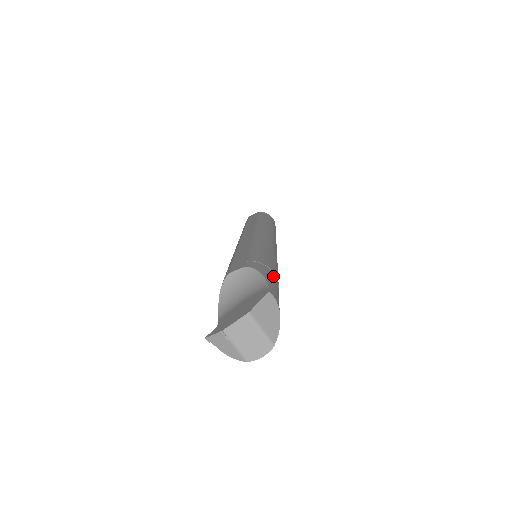
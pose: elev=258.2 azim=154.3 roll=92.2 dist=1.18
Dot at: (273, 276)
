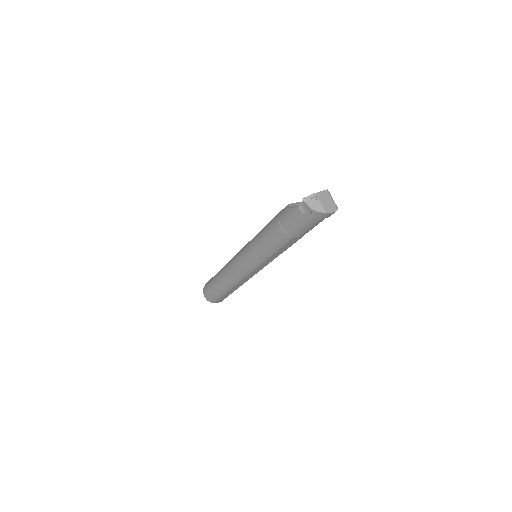
Dot at: occluded
